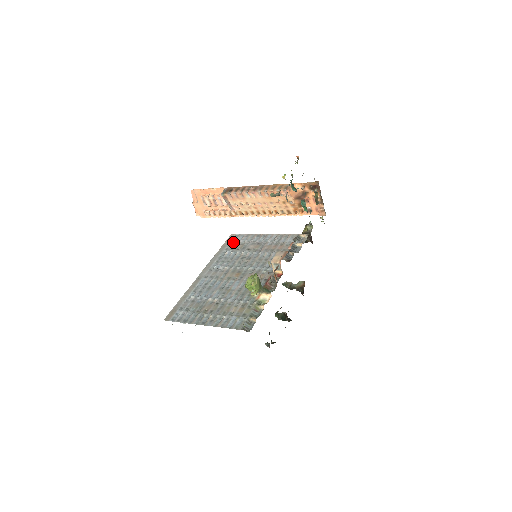
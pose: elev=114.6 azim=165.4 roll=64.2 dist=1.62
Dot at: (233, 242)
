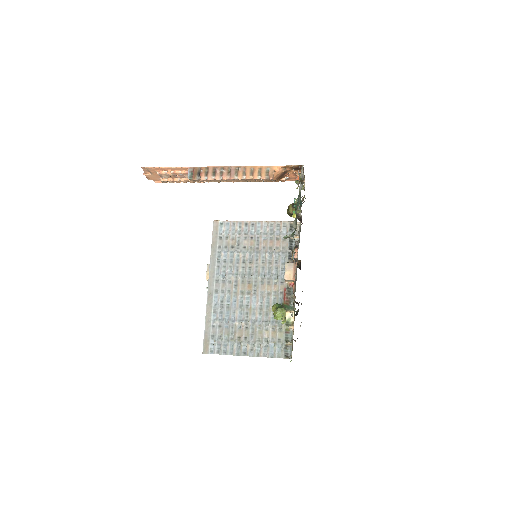
Dot at: (222, 236)
